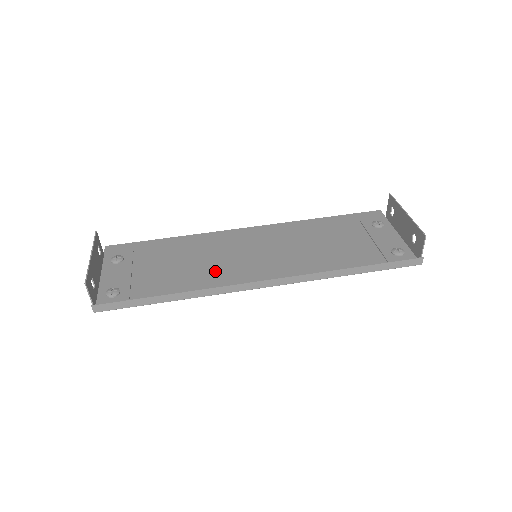
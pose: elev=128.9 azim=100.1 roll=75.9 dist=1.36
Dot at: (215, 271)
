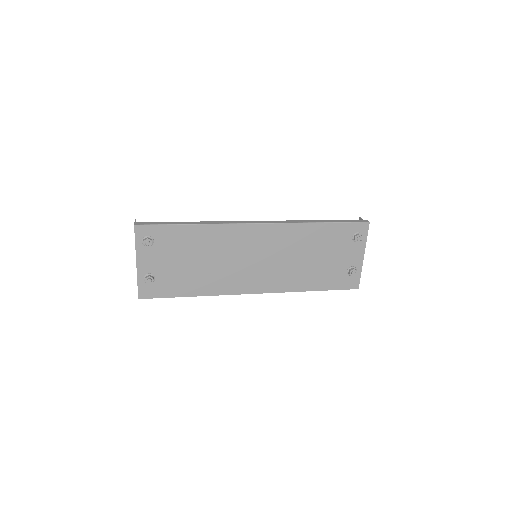
Dot at: (224, 248)
